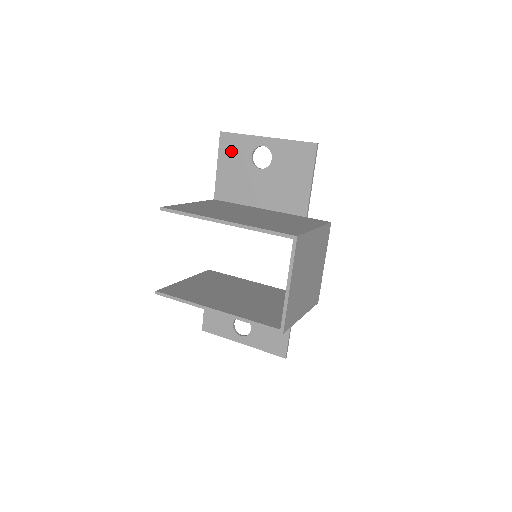
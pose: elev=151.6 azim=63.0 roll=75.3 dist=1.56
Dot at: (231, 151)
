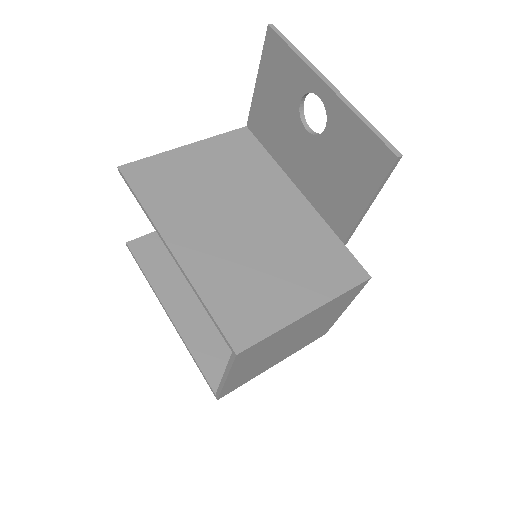
Dot at: (276, 71)
